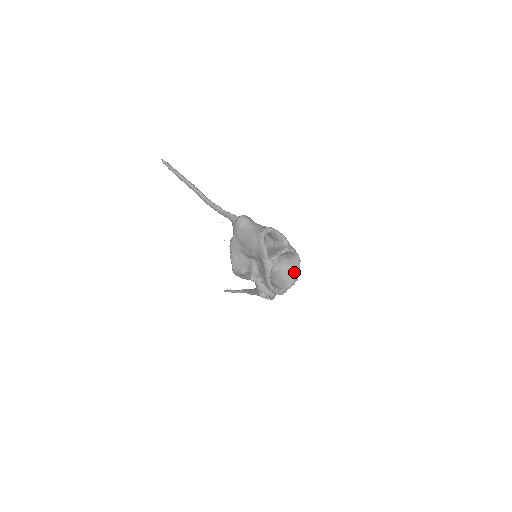
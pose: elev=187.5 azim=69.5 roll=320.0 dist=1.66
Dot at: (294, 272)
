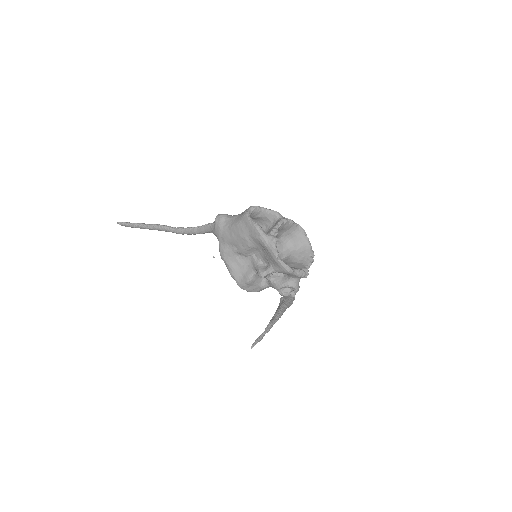
Dot at: (306, 248)
